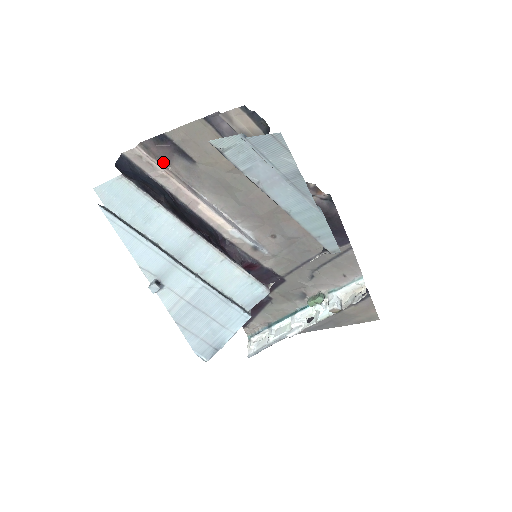
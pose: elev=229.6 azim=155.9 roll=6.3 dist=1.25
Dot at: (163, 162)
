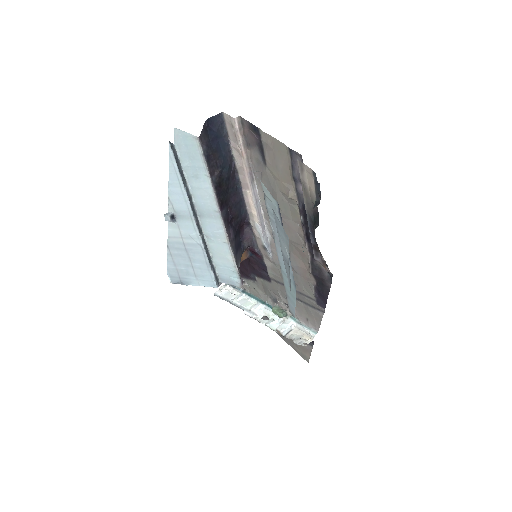
Dot at: (246, 142)
